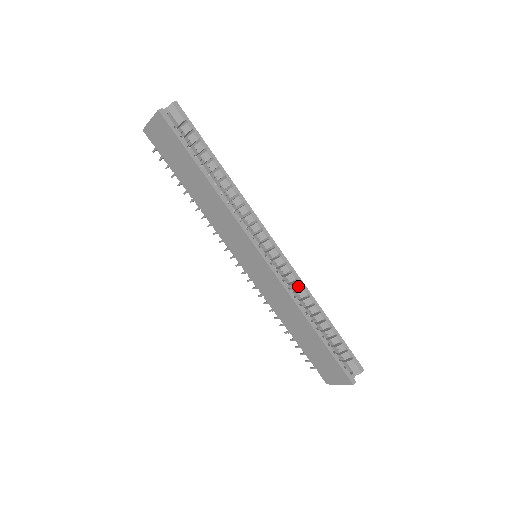
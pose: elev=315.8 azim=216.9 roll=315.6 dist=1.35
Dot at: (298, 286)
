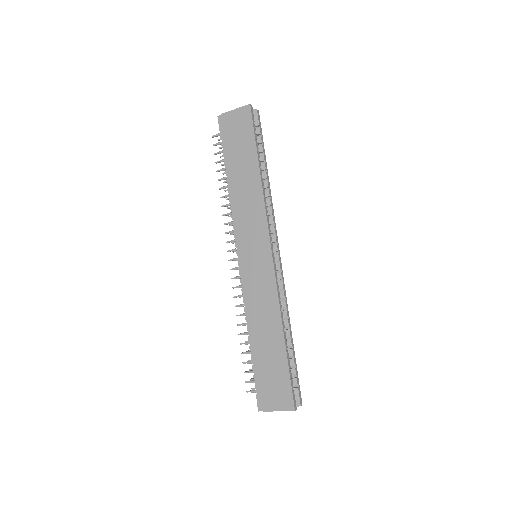
Dot at: (282, 296)
